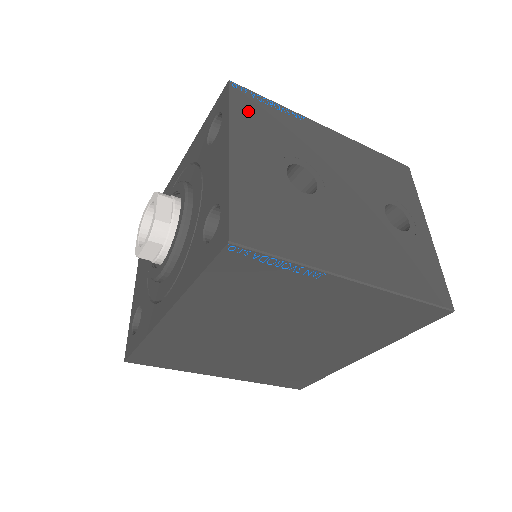
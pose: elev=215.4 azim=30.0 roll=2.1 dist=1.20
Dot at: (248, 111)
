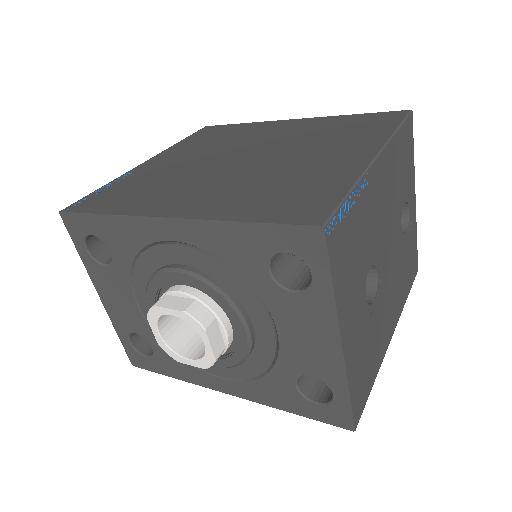
Dot at: (341, 258)
